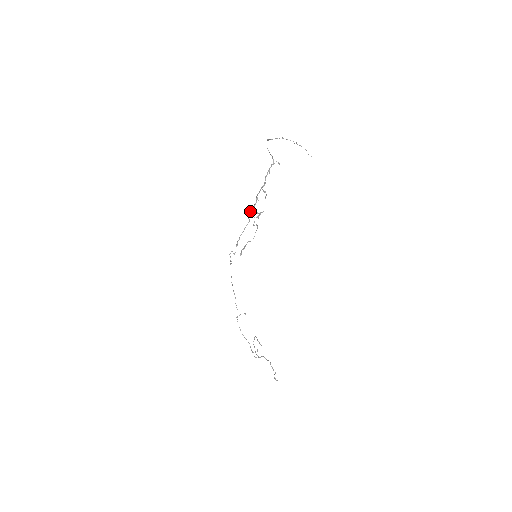
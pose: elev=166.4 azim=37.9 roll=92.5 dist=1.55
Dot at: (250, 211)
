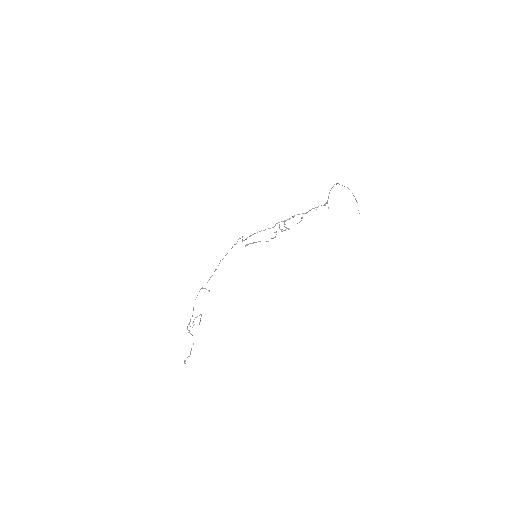
Dot at: (281, 221)
